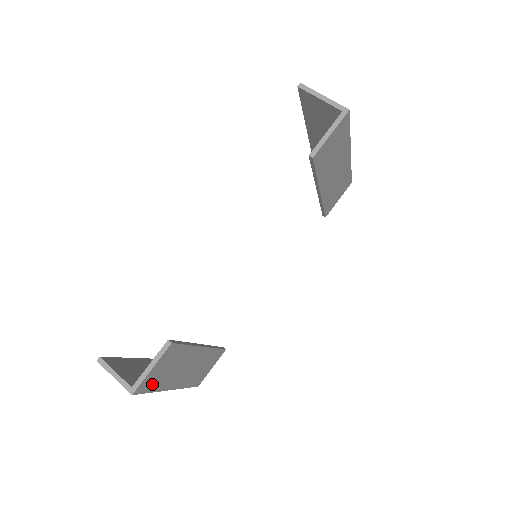
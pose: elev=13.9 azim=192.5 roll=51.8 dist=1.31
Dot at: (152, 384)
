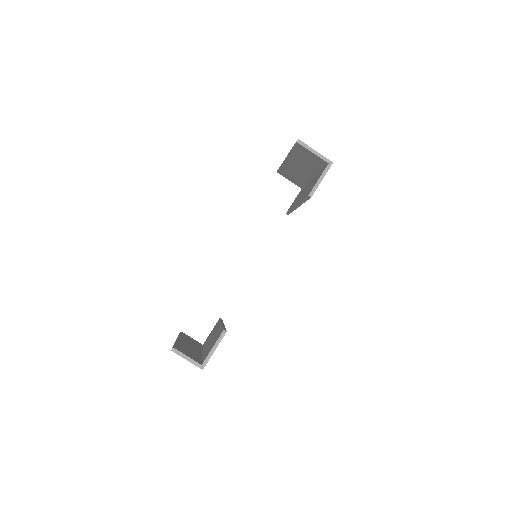
Dot at: occluded
